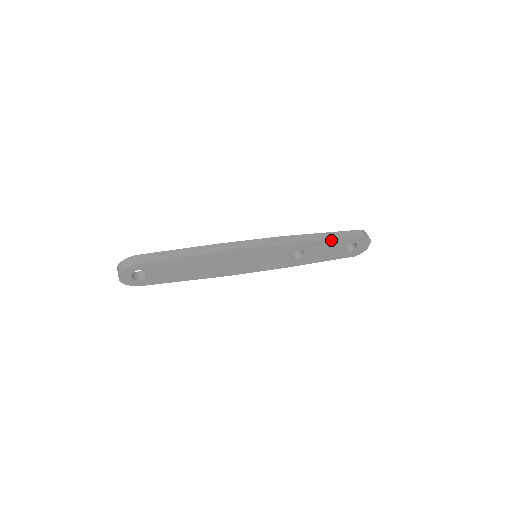
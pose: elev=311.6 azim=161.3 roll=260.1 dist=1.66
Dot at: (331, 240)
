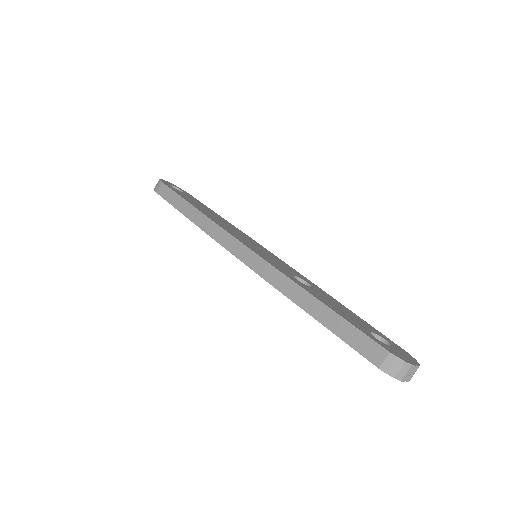
Dot at: (321, 322)
